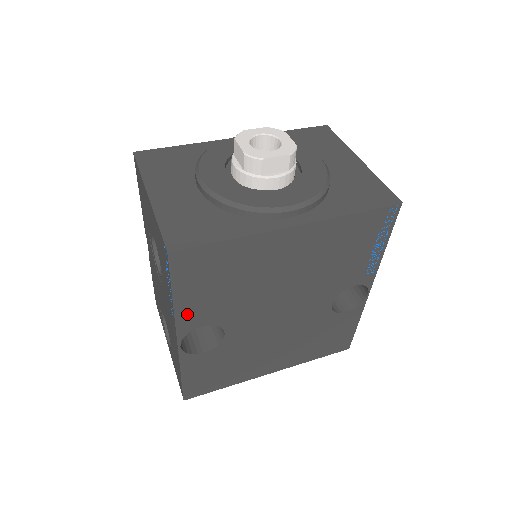
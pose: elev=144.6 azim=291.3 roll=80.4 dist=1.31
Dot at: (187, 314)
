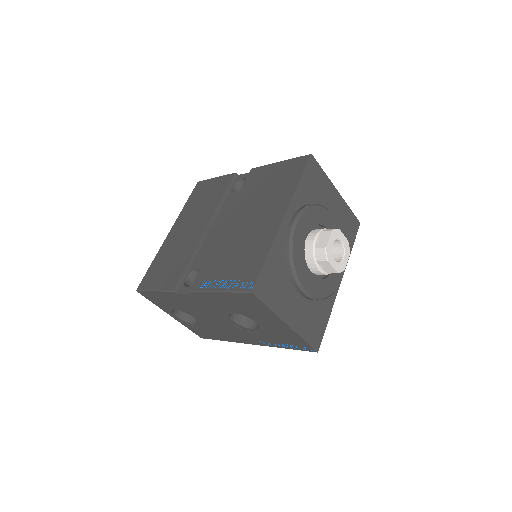
Dot at: occluded
